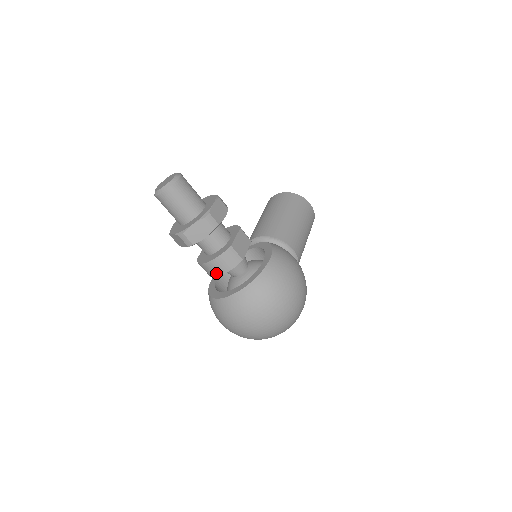
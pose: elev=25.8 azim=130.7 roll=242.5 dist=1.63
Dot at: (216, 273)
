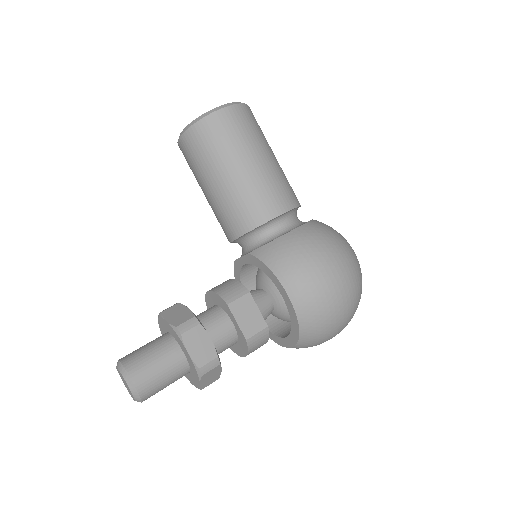
Dot at: occluded
